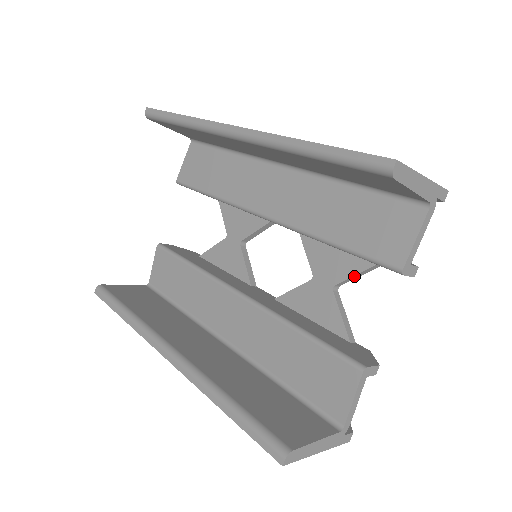
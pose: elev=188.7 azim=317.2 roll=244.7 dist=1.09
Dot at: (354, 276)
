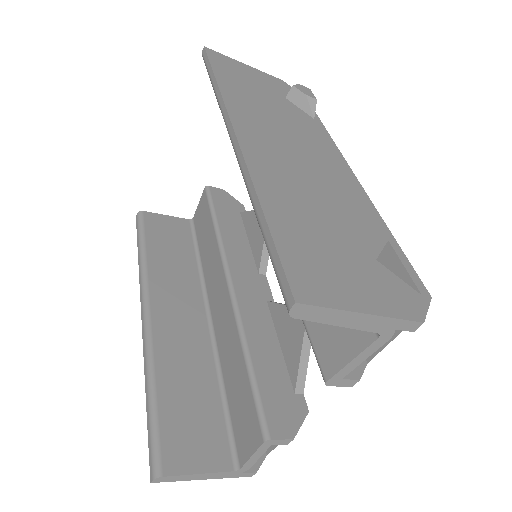
Dot at: occluded
